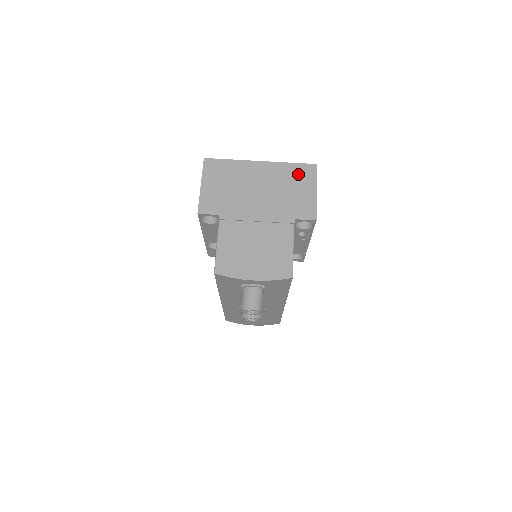
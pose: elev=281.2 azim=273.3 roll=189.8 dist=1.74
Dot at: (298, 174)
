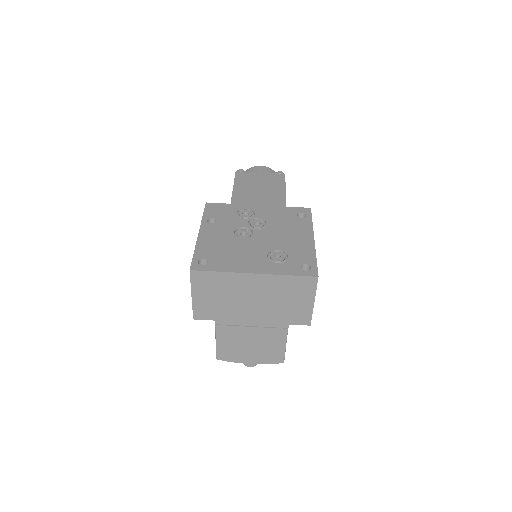
Dot at: (296, 287)
